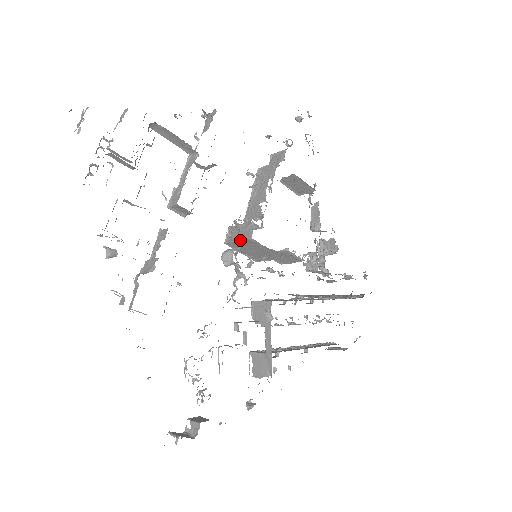
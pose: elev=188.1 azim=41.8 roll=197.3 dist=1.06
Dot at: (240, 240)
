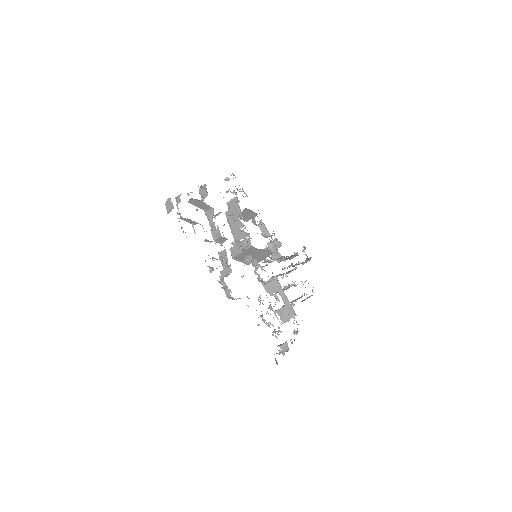
Dot at: (244, 251)
